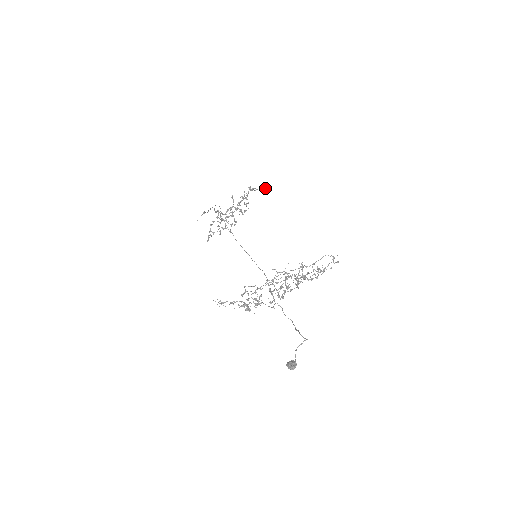
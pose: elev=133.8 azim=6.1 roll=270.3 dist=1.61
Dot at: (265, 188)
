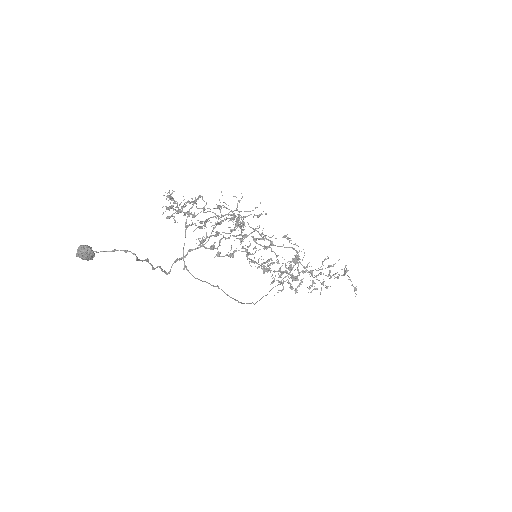
Dot at: occluded
